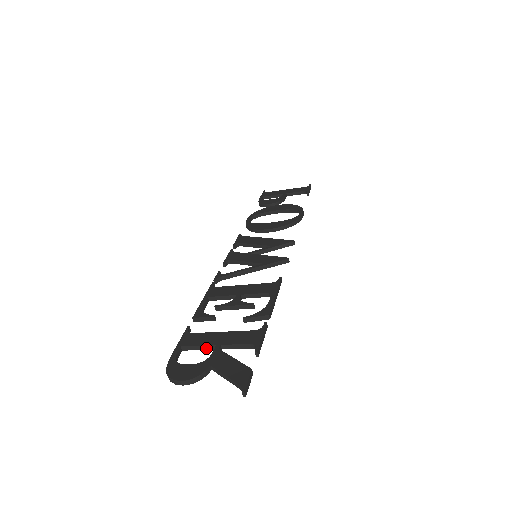
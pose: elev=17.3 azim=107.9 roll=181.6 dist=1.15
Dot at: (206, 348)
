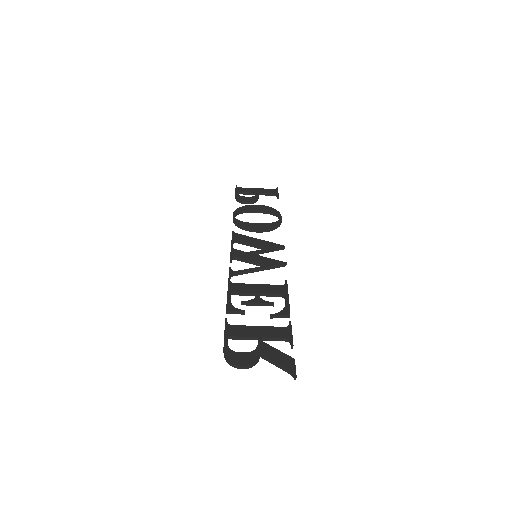
Dot at: (249, 339)
